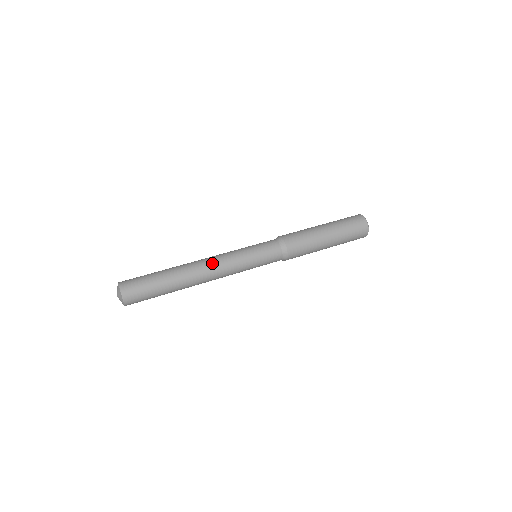
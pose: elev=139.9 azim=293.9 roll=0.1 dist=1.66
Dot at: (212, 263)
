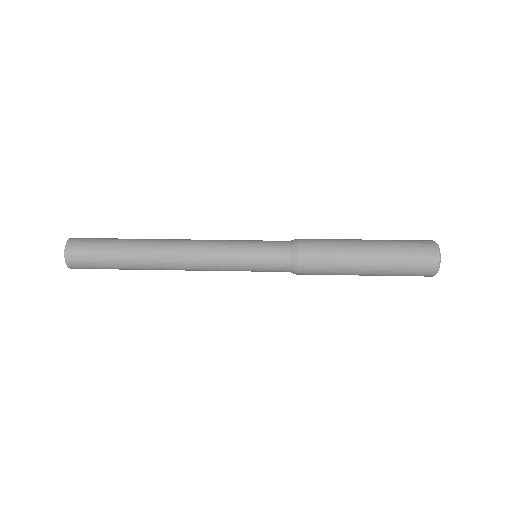
Dot at: (189, 243)
